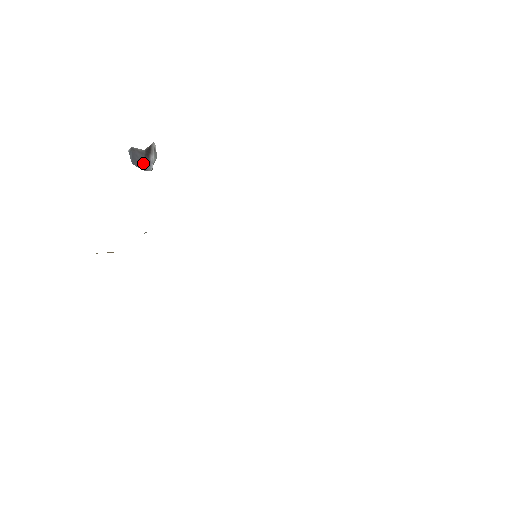
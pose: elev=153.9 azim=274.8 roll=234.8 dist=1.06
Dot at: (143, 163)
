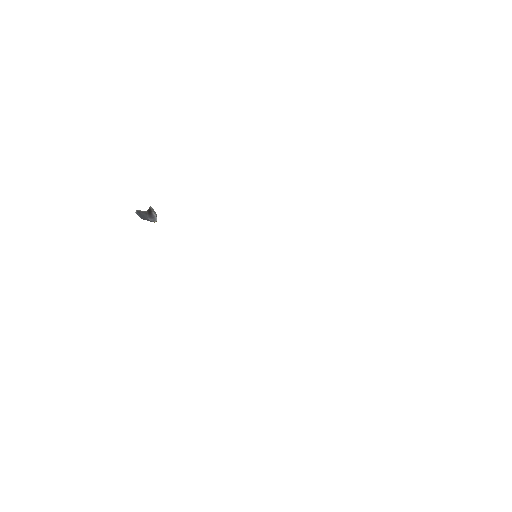
Dot at: (149, 218)
